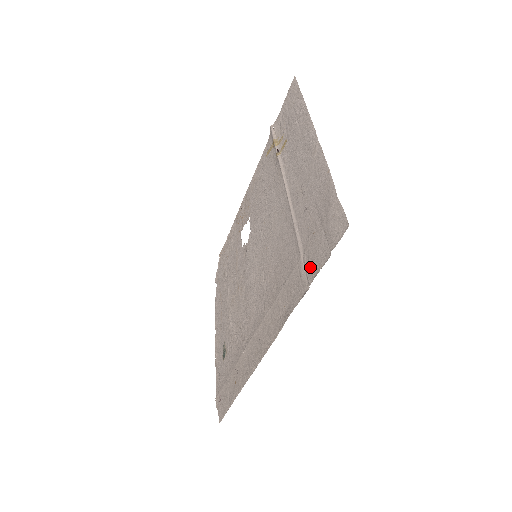
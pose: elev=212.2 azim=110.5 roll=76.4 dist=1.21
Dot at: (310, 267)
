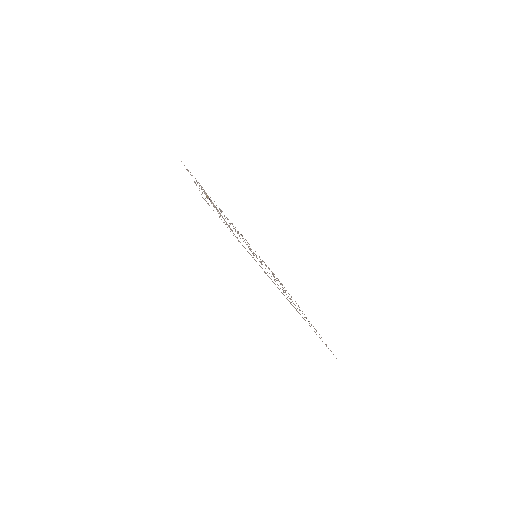
Dot at: occluded
